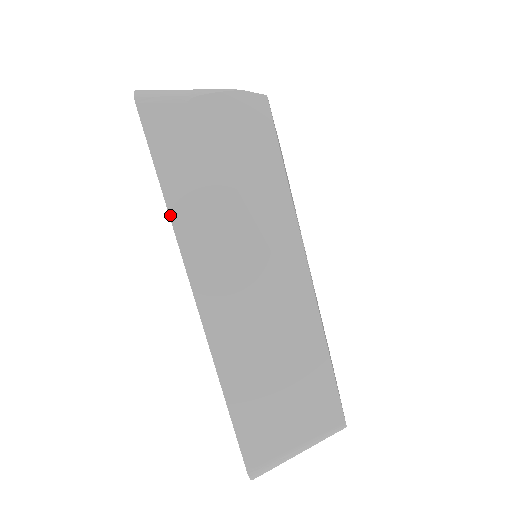
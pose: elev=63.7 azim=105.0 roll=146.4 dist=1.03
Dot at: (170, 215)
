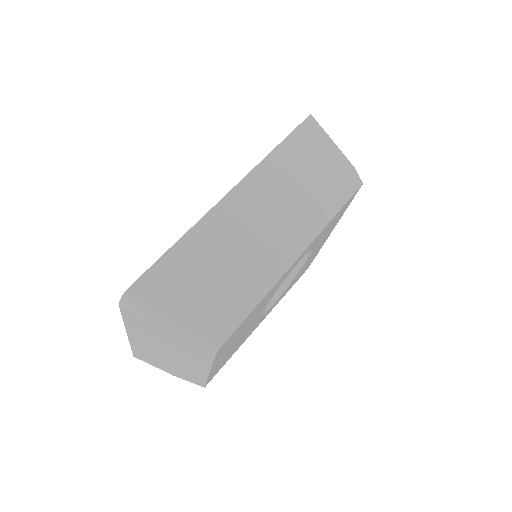
Dot at: (270, 154)
